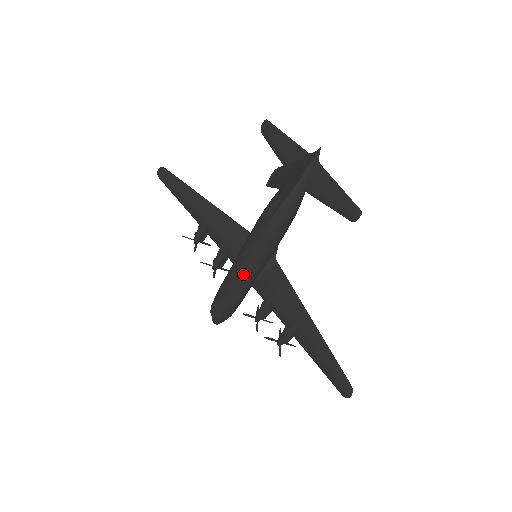
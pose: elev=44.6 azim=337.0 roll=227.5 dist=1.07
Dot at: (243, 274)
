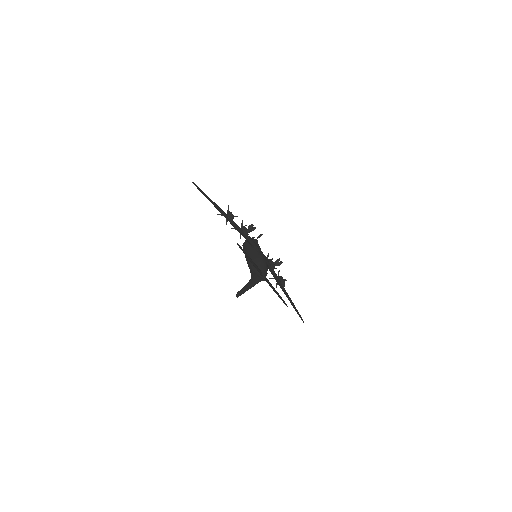
Dot at: occluded
